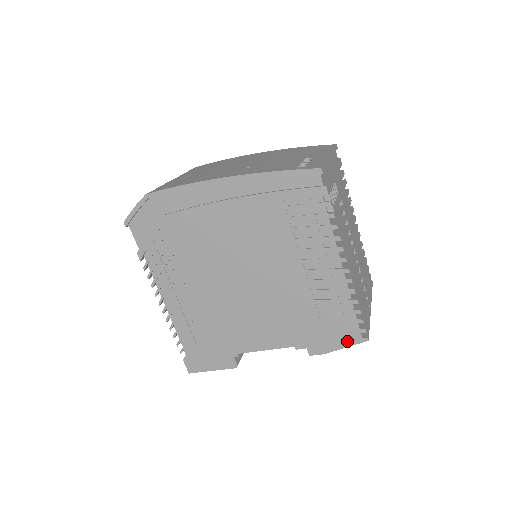
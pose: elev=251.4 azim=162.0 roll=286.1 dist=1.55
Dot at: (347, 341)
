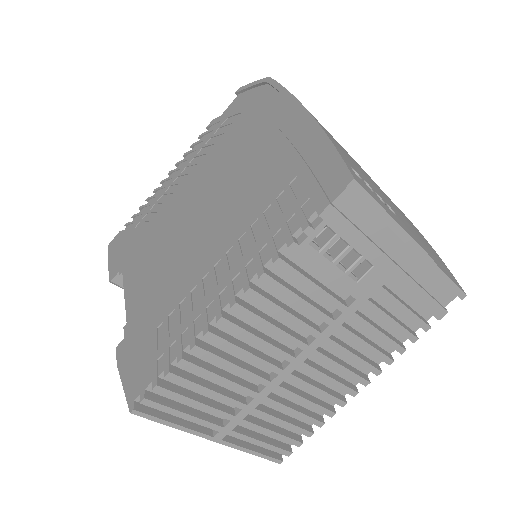
Dot at: (131, 382)
